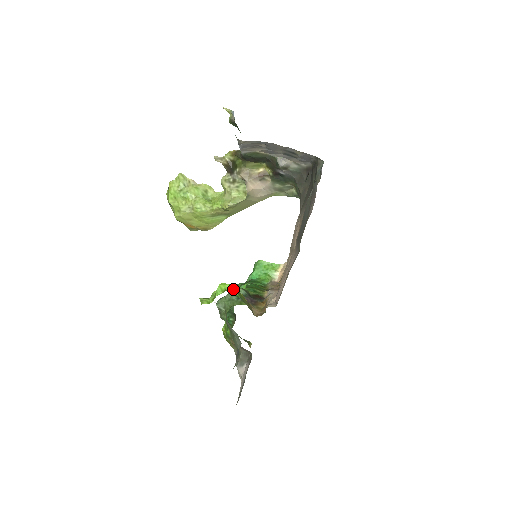
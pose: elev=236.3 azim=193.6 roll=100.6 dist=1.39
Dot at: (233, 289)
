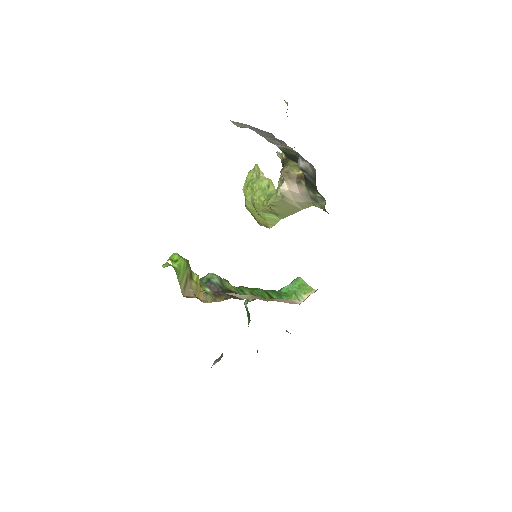
Dot at: (178, 261)
